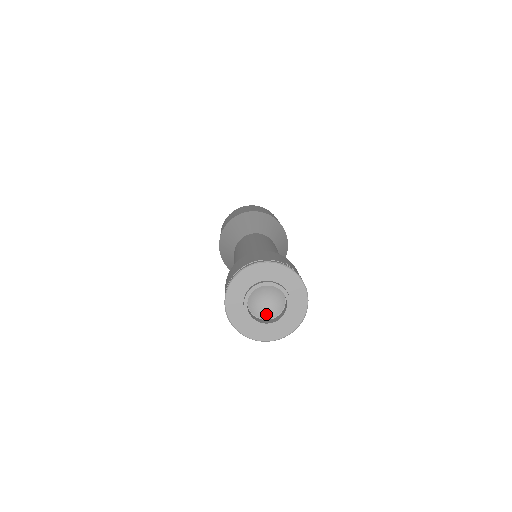
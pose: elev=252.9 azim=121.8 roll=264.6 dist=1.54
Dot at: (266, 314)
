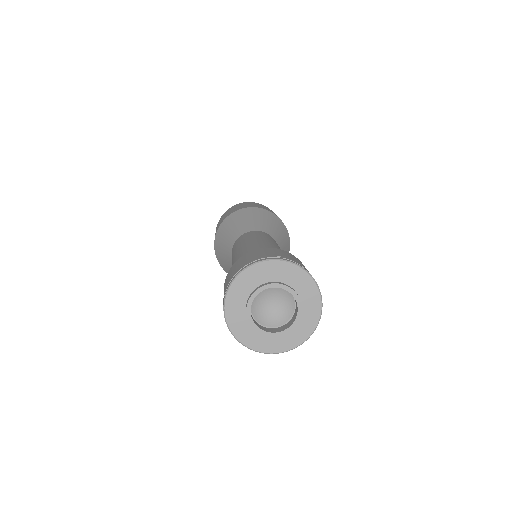
Dot at: (279, 320)
